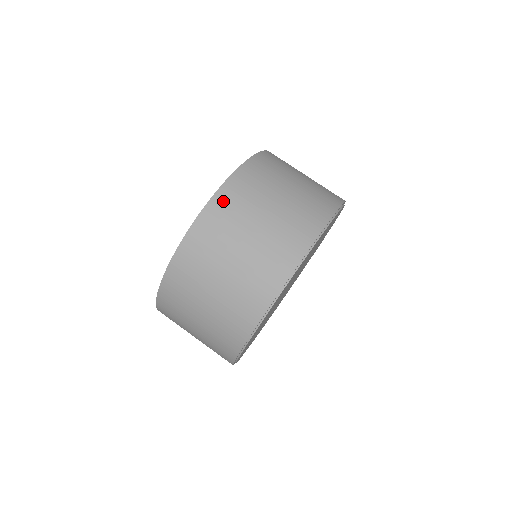
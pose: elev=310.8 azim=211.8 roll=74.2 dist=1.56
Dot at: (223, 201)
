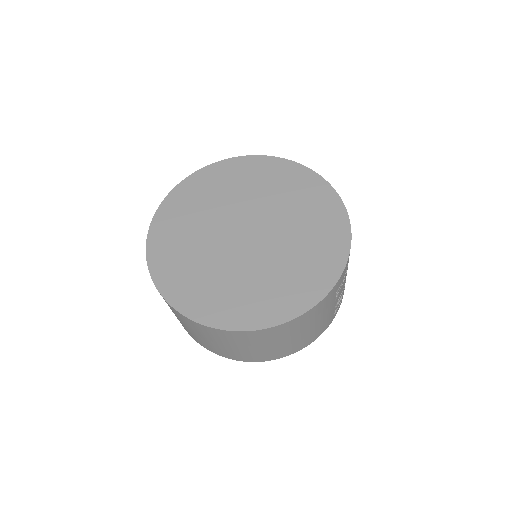
Dot at: (225, 334)
